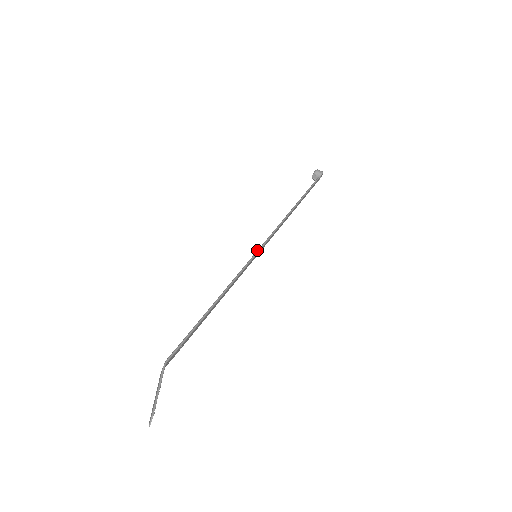
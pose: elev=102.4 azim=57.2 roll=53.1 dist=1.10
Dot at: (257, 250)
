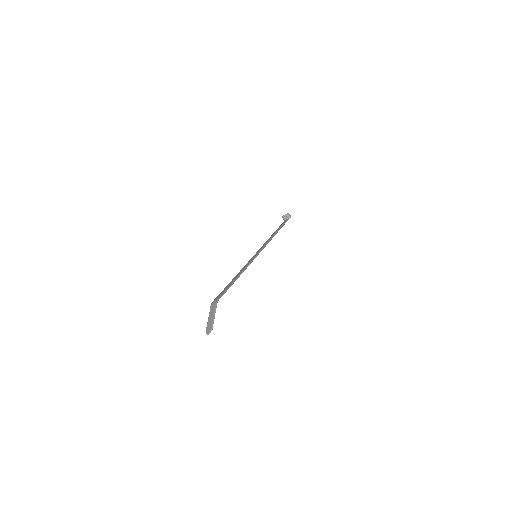
Dot at: (258, 253)
